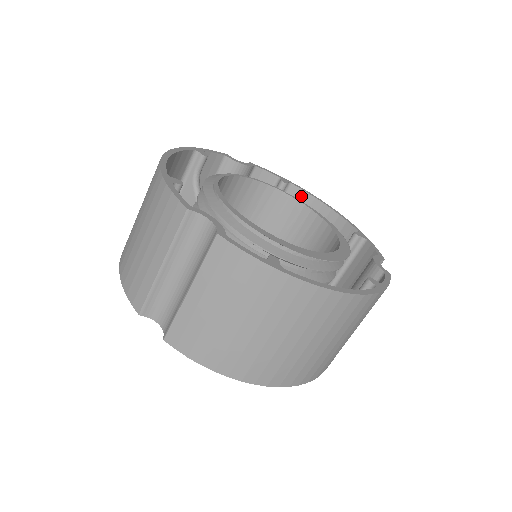
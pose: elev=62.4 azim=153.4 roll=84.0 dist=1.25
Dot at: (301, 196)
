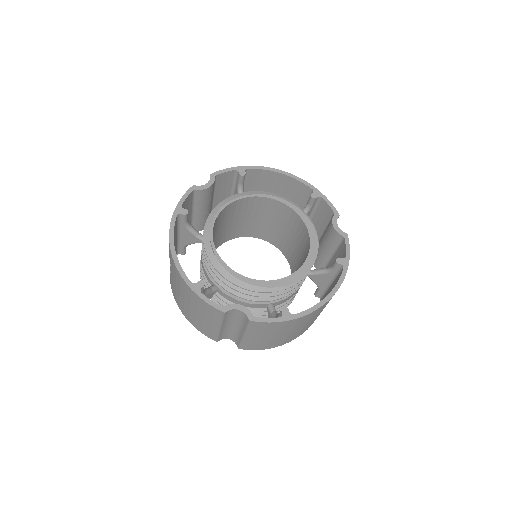
Dot at: (258, 172)
